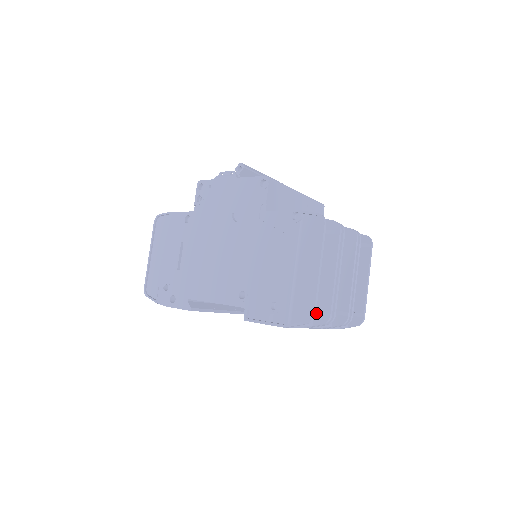
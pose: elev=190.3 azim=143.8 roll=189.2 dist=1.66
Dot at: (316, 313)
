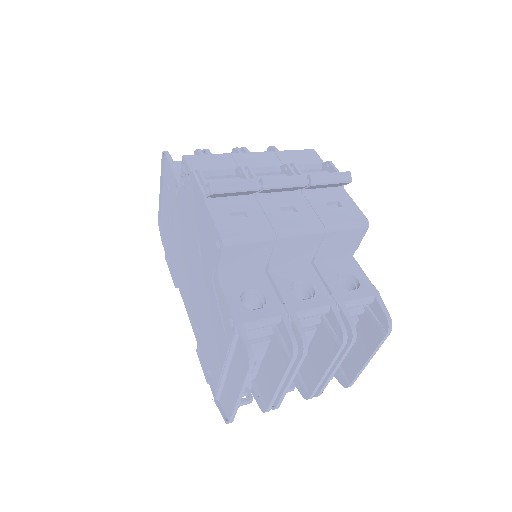
Dot at: (259, 394)
